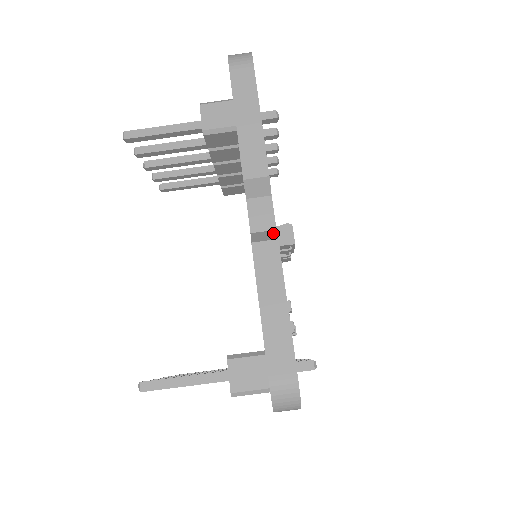
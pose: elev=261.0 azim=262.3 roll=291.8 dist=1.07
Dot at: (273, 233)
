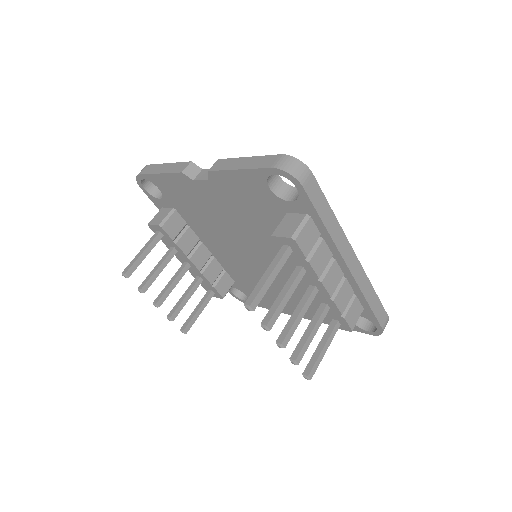
Dot at: occluded
